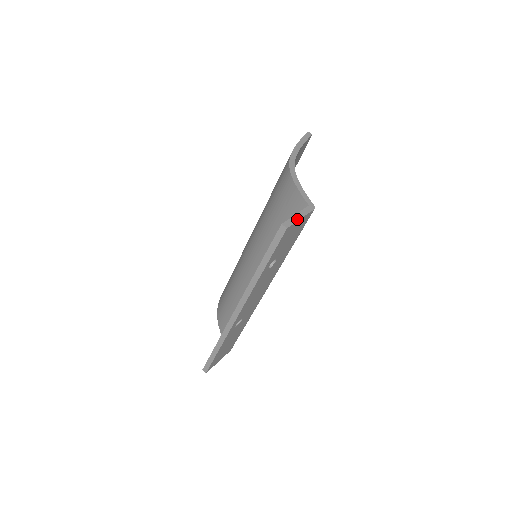
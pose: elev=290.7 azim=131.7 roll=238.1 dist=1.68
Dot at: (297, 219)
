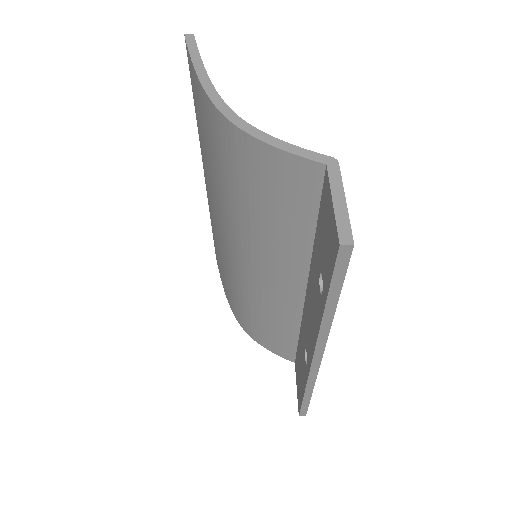
Dot at: (344, 209)
